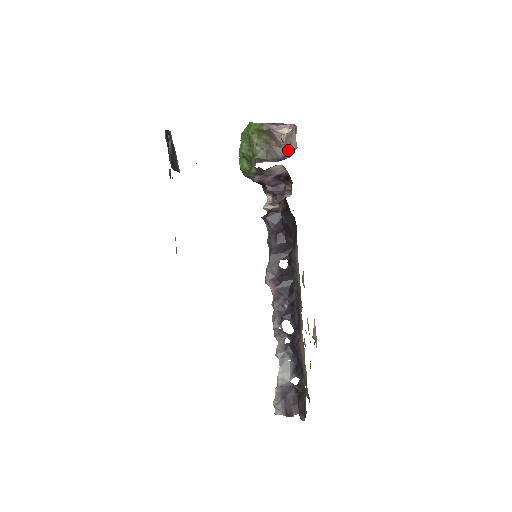
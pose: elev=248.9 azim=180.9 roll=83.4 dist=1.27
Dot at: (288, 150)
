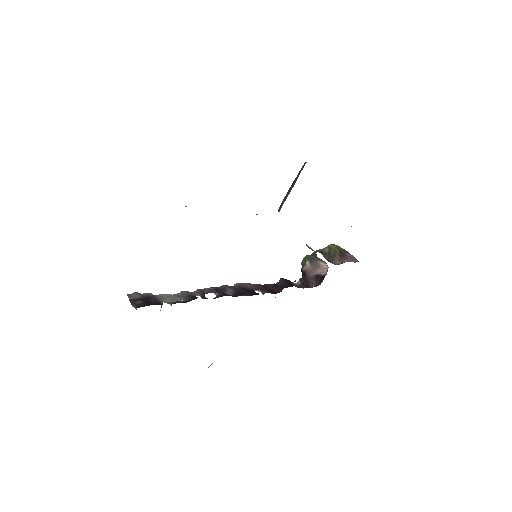
Dot at: occluded
